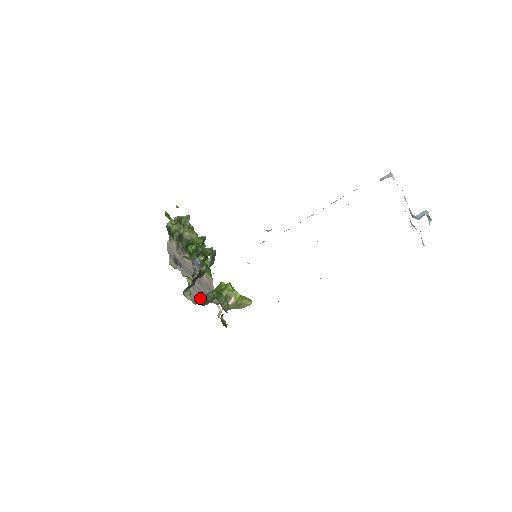
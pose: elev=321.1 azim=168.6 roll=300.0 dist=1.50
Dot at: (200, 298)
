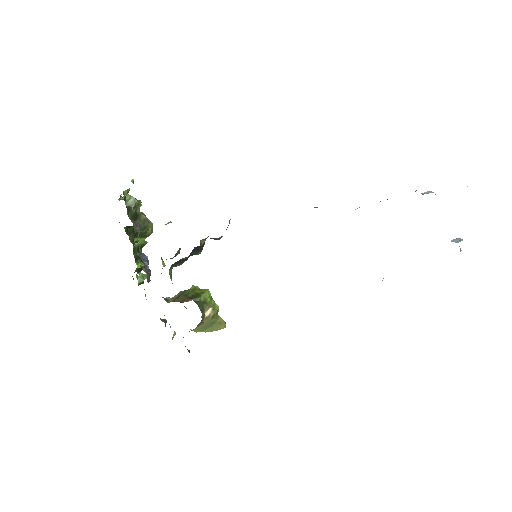
Dot at: (167, 297)
